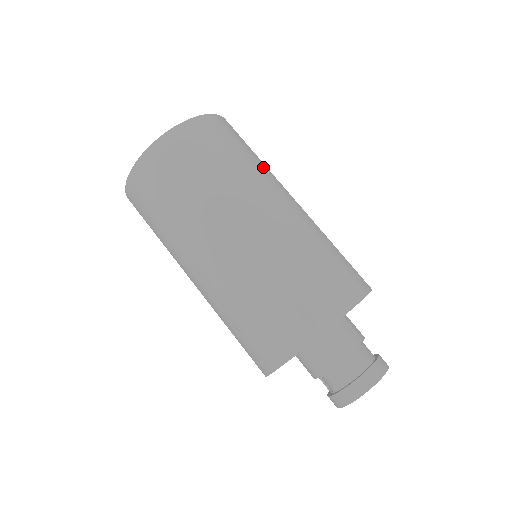
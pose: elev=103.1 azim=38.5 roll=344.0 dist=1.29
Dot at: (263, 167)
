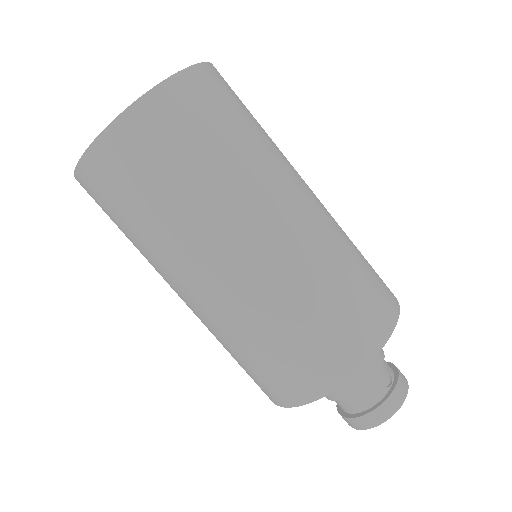
Dot at: (196, 206)
